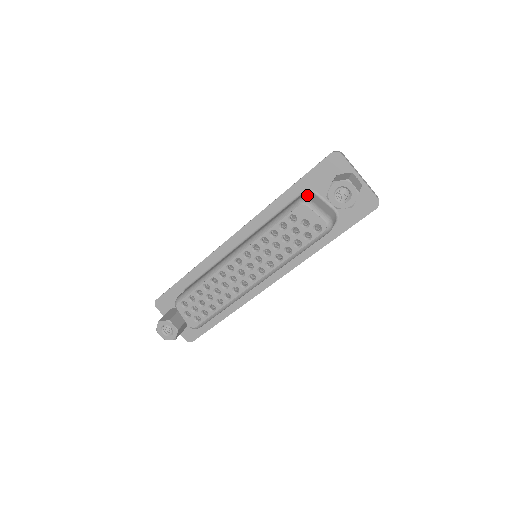
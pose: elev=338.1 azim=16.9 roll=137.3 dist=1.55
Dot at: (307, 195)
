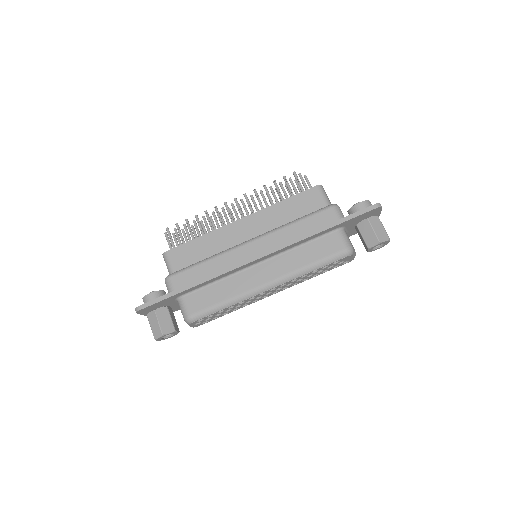
Dot at: (347, 239)
